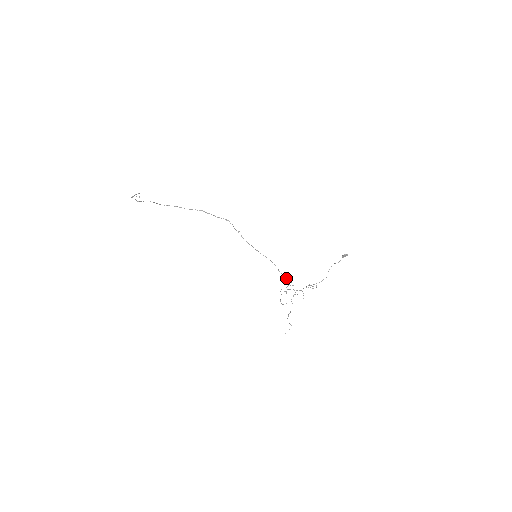
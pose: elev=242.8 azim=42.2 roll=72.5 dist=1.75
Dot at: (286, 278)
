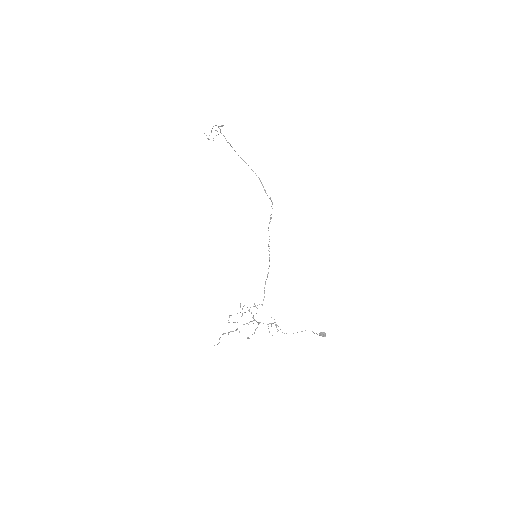
Dot at: occluded
